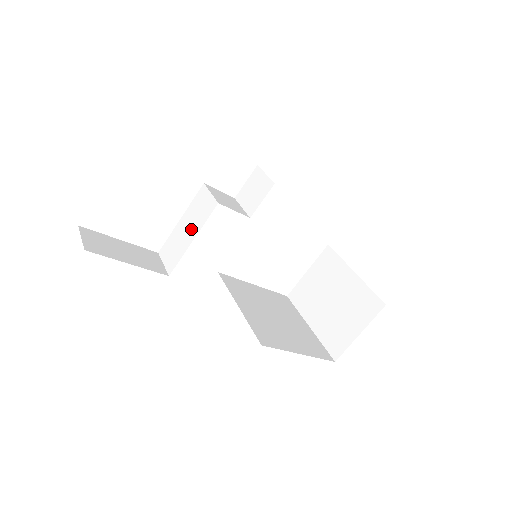
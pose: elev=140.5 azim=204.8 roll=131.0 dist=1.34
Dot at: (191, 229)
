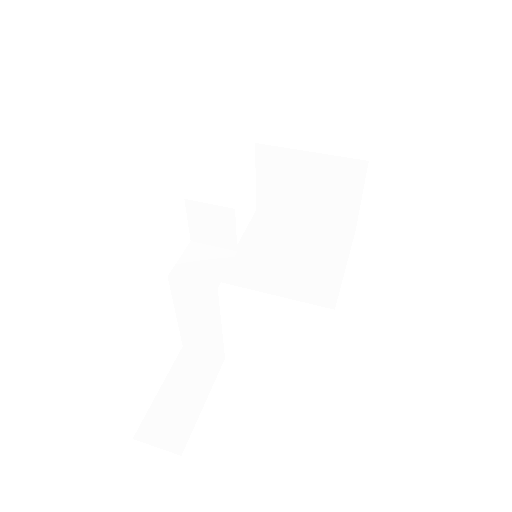
Dot at: (206, 319)
